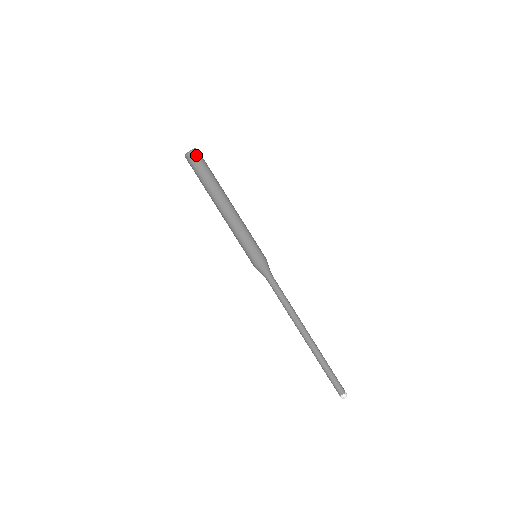
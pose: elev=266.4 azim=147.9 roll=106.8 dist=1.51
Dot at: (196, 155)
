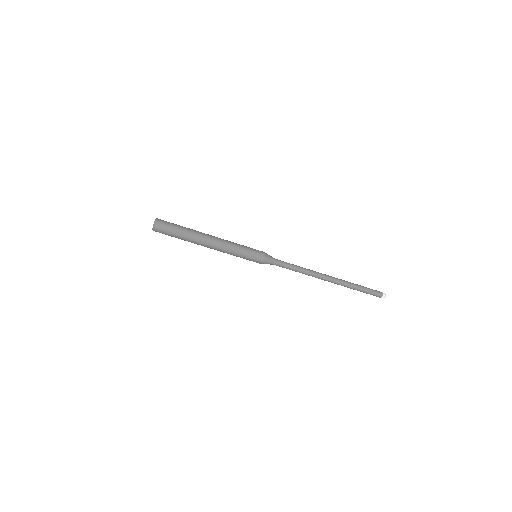
Dot at: (161, 222)
